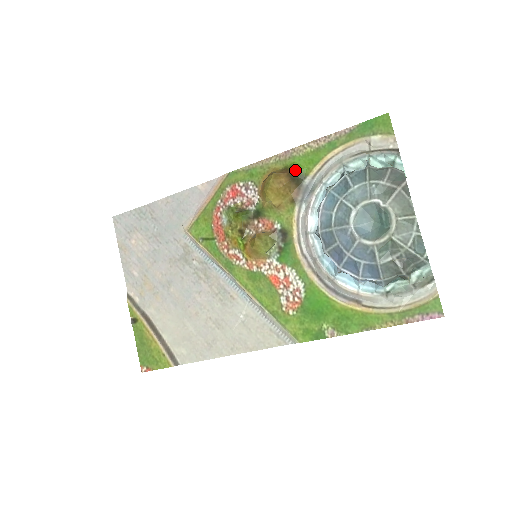
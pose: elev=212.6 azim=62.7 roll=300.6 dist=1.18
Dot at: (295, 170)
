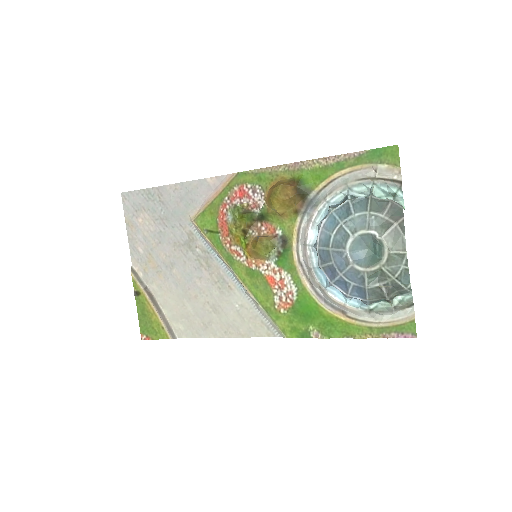
Dot at: (302, 184)
